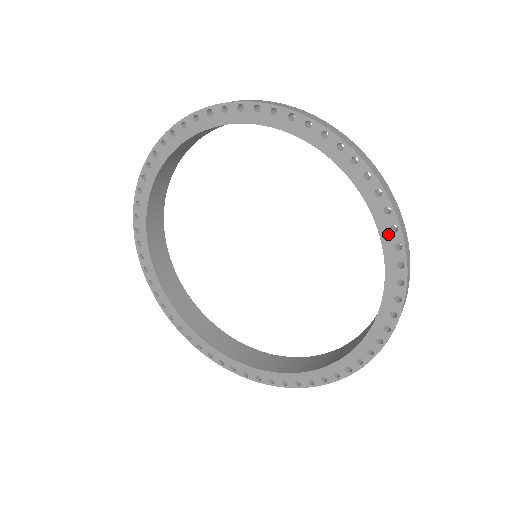
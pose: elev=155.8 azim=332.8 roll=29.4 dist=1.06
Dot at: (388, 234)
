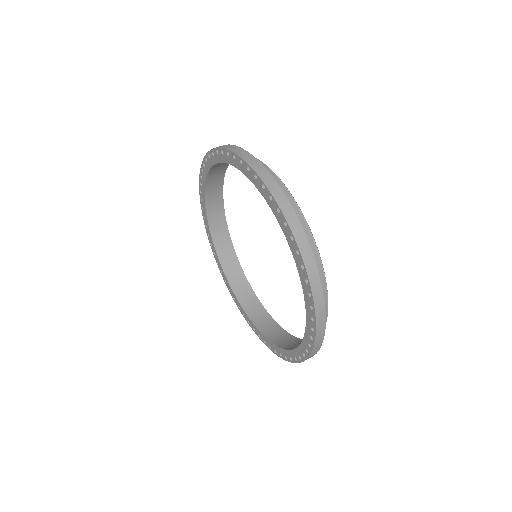
Dot at: (301, 352)
